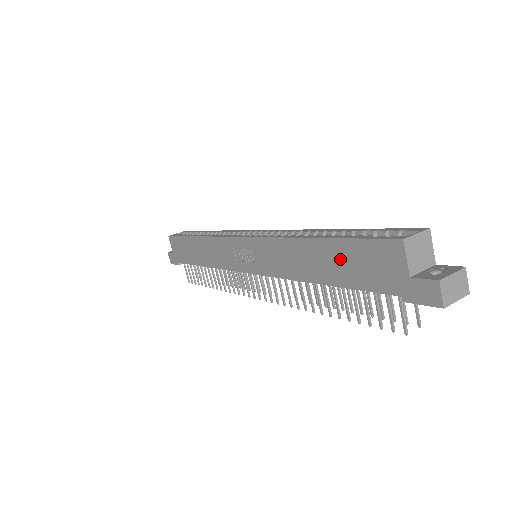
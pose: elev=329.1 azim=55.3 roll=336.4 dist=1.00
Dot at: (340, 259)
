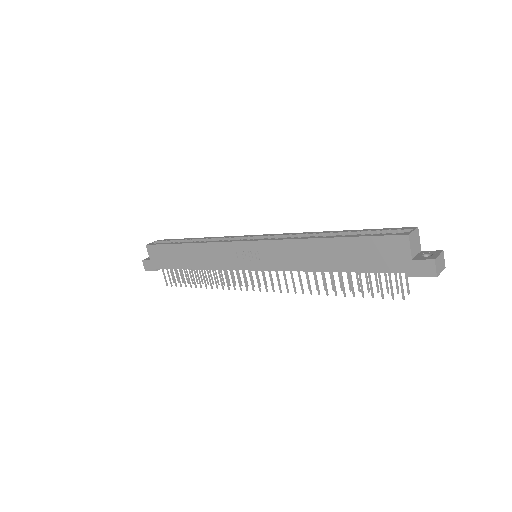
Dot at: (352, 252)
